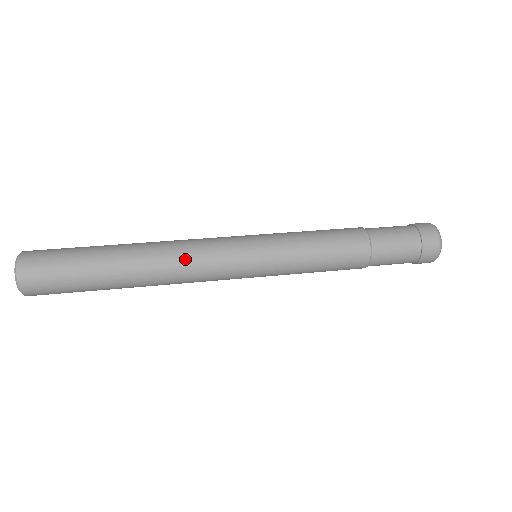
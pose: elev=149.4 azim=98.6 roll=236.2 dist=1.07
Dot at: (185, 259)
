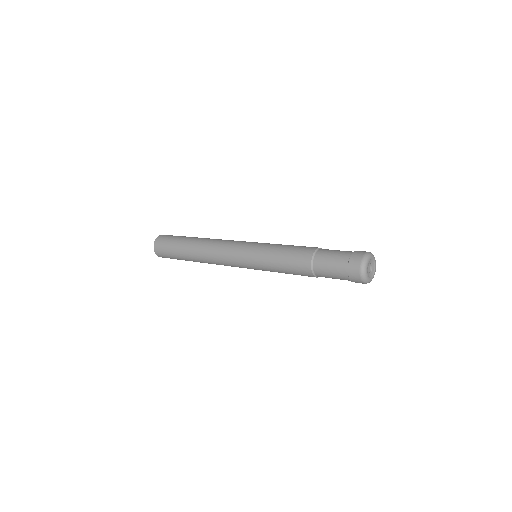
Dot at: (220, 240)
